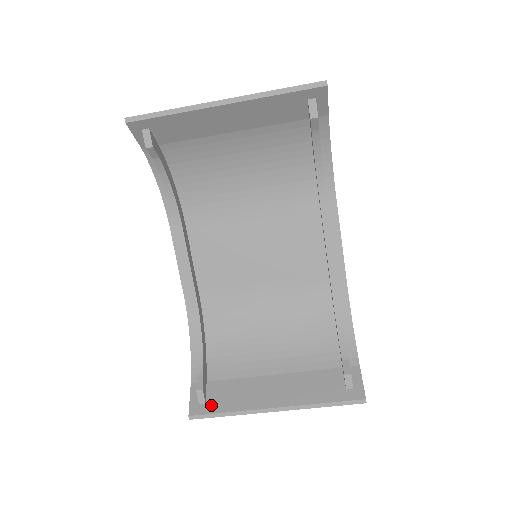
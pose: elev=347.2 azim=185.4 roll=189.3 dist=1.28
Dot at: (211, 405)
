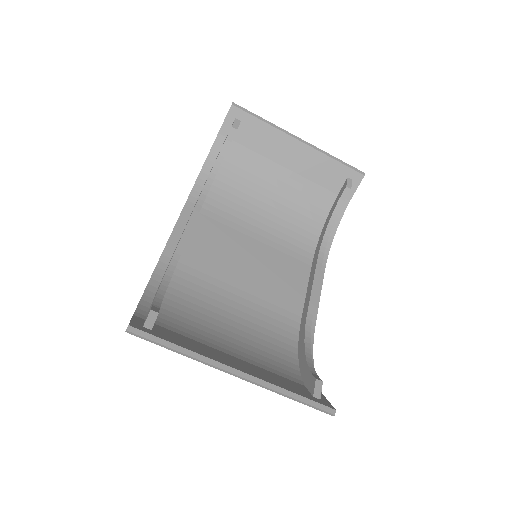
Dot at: (159, 334)
